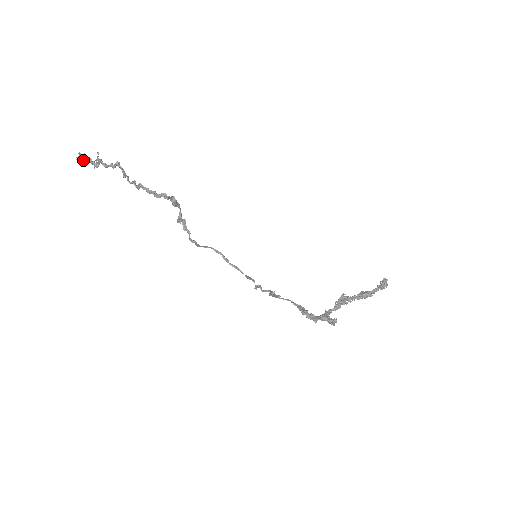
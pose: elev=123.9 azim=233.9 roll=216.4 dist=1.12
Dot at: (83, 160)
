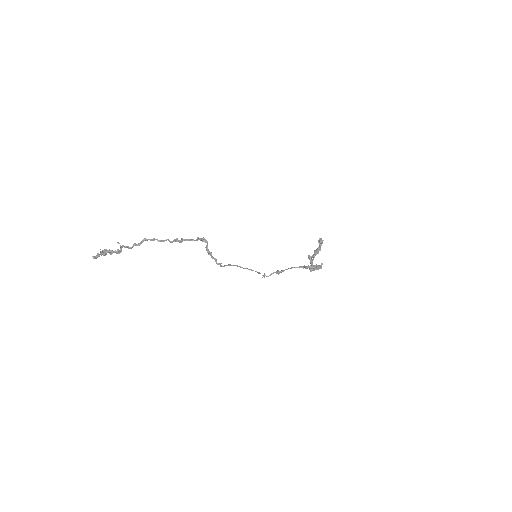
Dot at: (103, 255)
